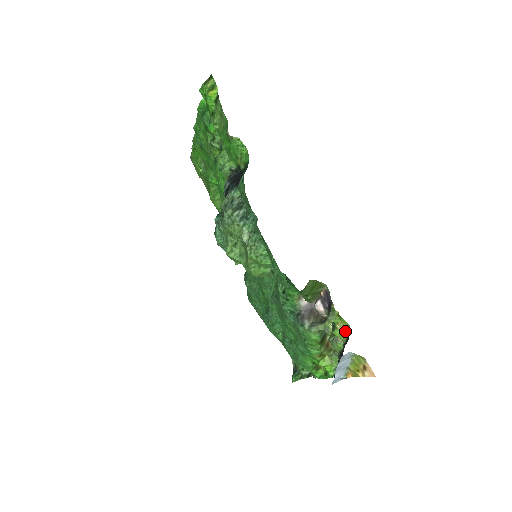
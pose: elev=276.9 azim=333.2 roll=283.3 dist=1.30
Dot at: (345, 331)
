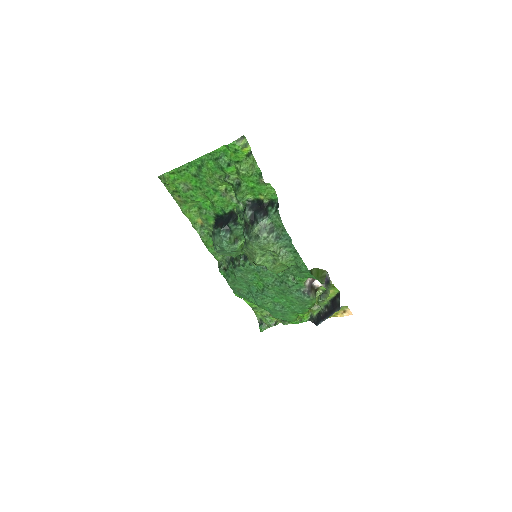
Dot at: (332, 294)
